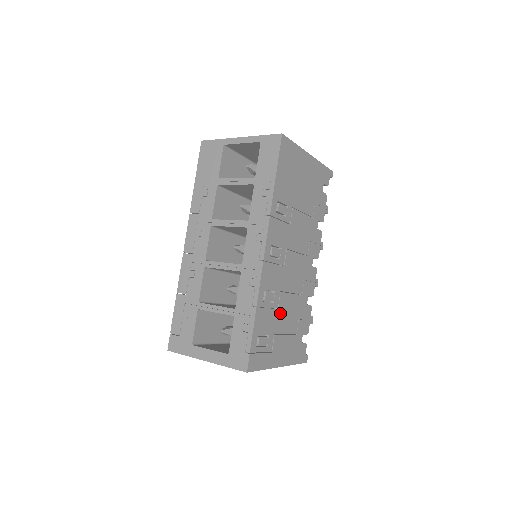
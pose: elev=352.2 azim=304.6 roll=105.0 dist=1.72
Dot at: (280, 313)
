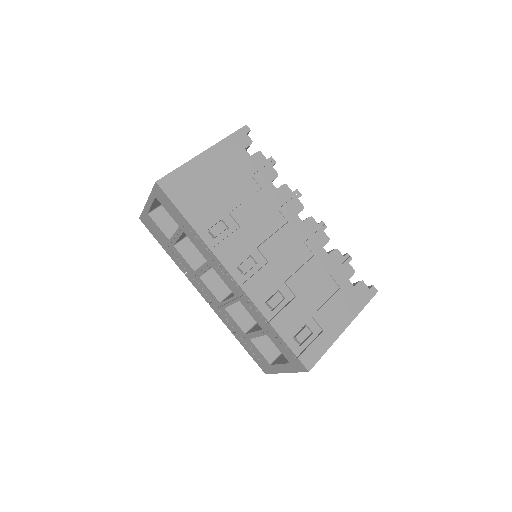
Dot at: (302, 296)
